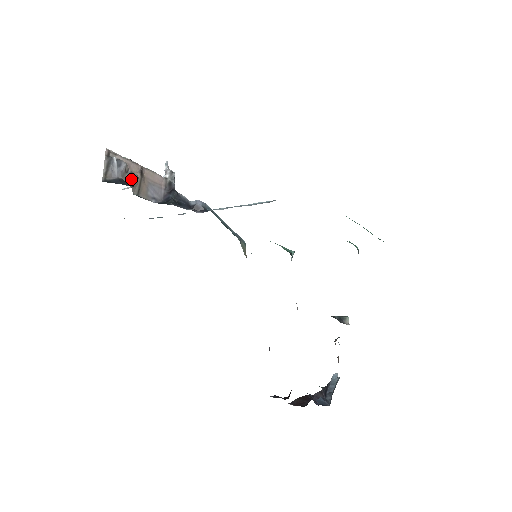
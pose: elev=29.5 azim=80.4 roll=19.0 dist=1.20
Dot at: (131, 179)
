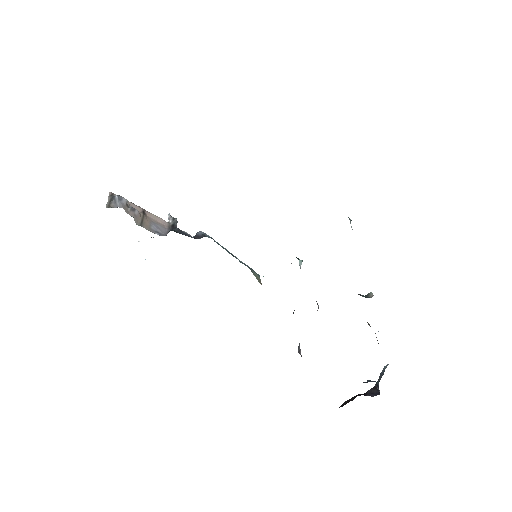
Dot at: (132, 212)
